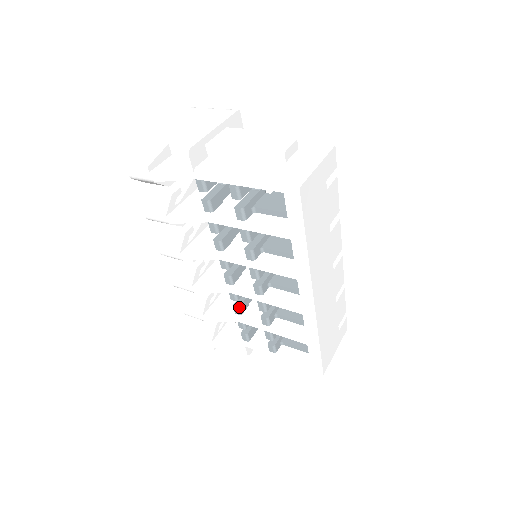
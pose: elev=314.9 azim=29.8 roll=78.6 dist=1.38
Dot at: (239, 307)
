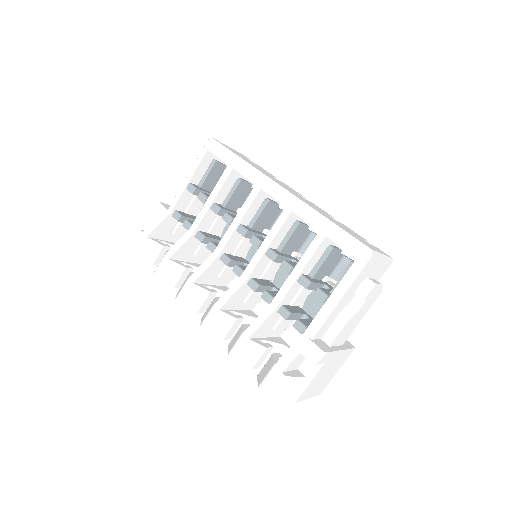
Dot at: (266, 292)
